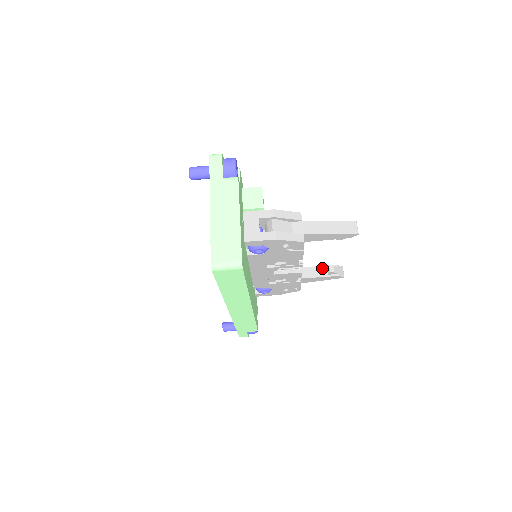
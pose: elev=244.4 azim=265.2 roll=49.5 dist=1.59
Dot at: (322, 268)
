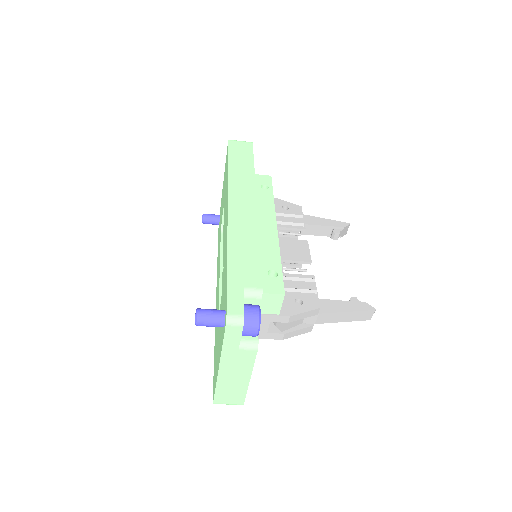
Dot at: (327, 228)
